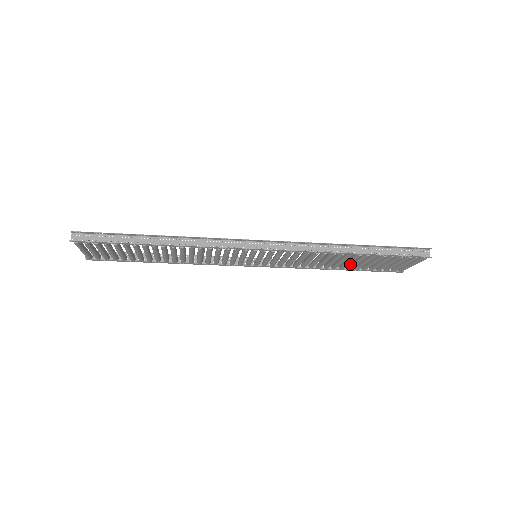
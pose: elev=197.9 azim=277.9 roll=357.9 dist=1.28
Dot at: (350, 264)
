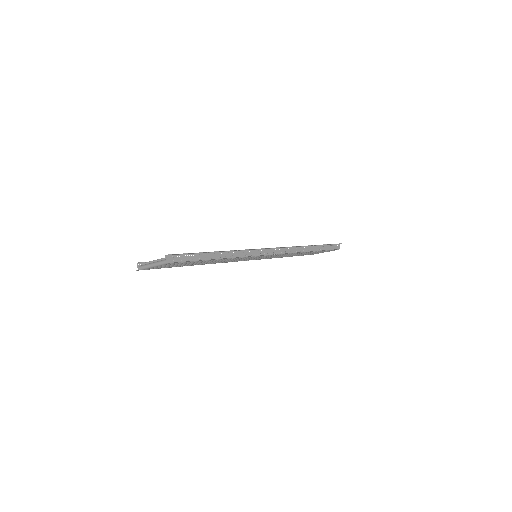
Dot at: occluded
